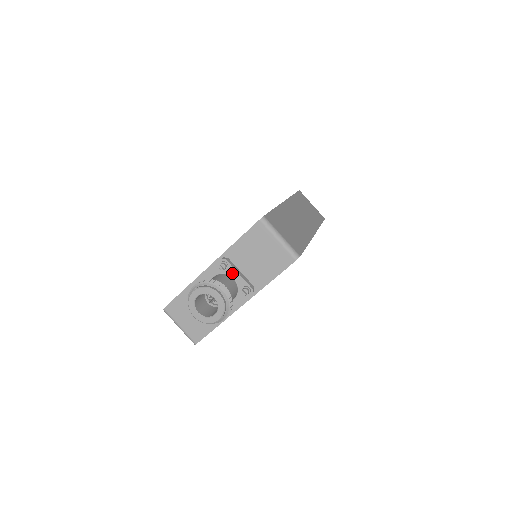
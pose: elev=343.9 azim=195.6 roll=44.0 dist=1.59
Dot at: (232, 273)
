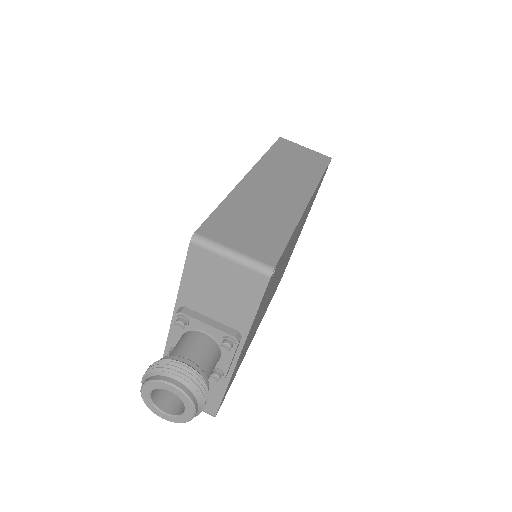
Dot at: (198, 326)
